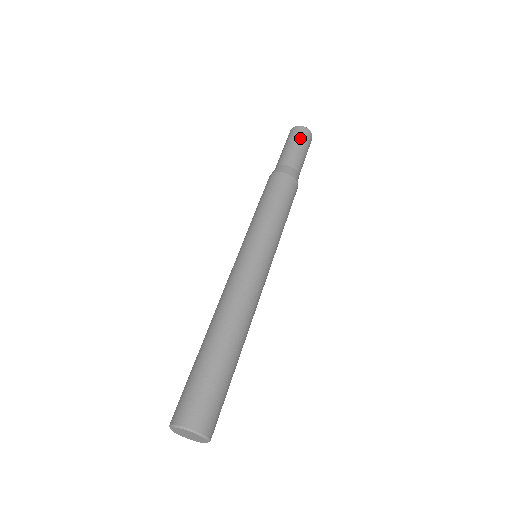
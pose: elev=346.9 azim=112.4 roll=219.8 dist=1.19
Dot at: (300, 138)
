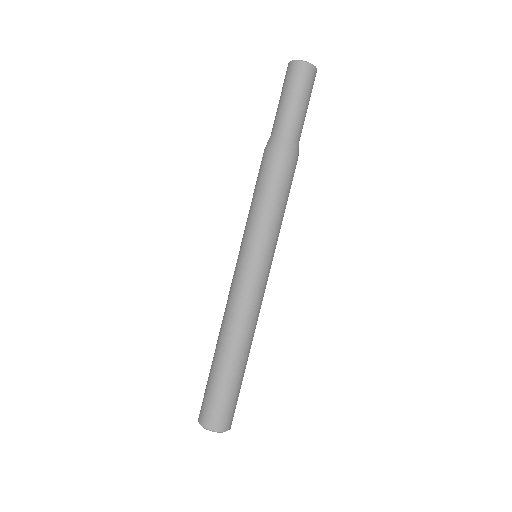
Dot at: (293, 84)
